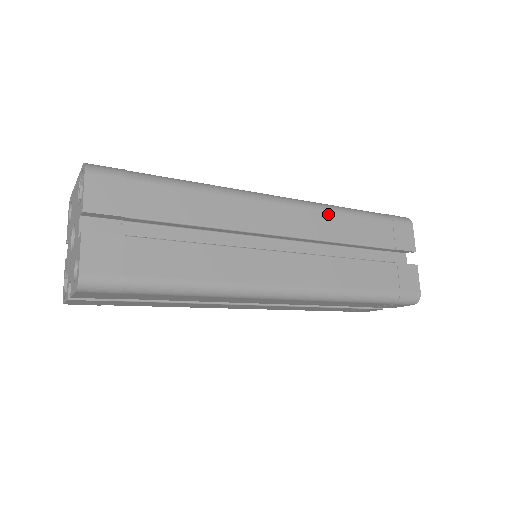
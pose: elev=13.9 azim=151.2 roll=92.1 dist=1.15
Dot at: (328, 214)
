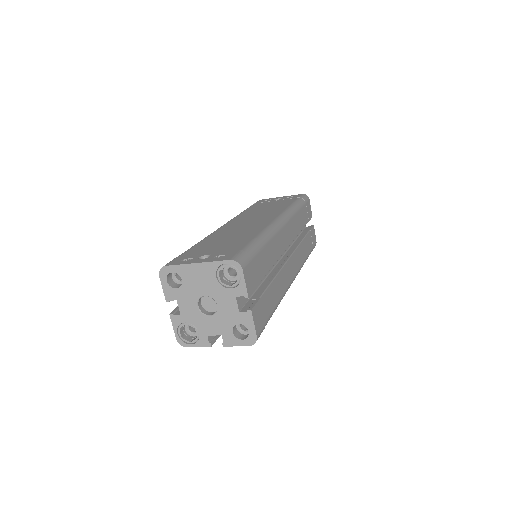
Dot at: (294, 218)
